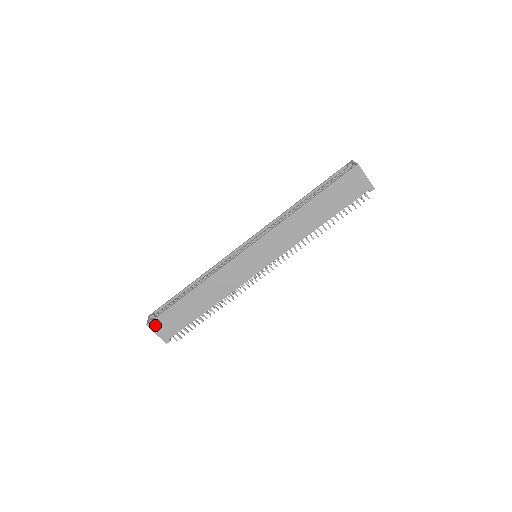
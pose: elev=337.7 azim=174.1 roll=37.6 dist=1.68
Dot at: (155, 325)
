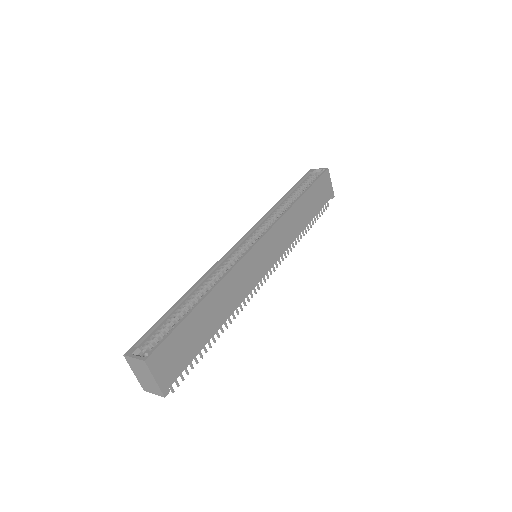
Dot at: (156, 360)
